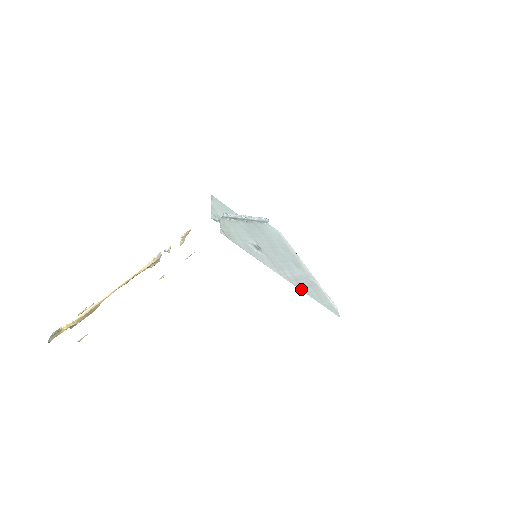
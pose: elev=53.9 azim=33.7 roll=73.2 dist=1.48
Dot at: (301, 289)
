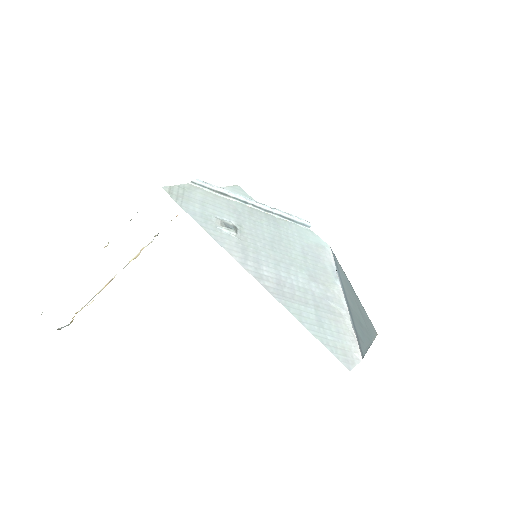
Dot at: (275, 295)
